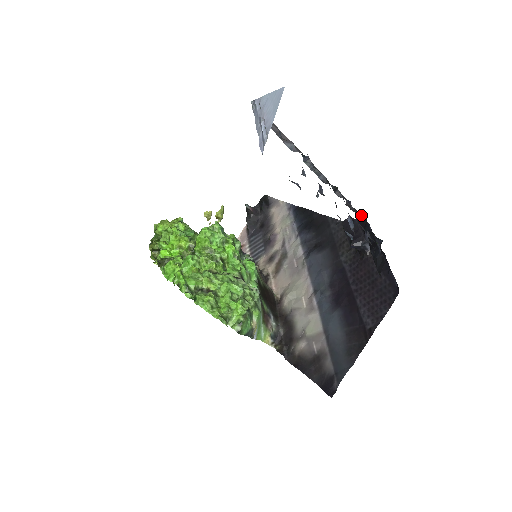
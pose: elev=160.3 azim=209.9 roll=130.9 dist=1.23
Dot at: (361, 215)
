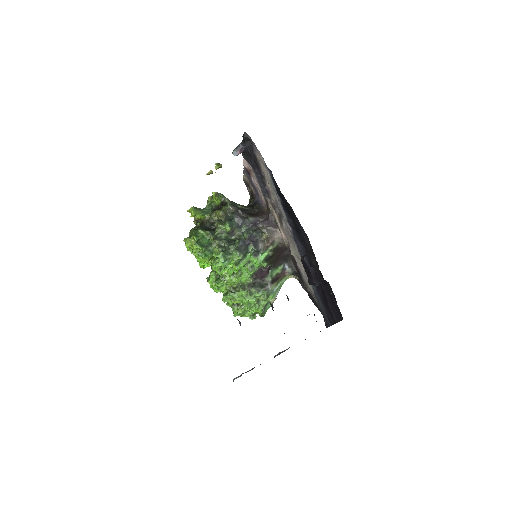
Dot at: occluded
